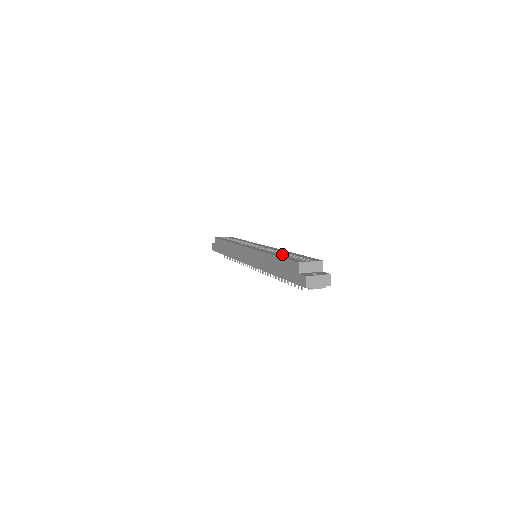
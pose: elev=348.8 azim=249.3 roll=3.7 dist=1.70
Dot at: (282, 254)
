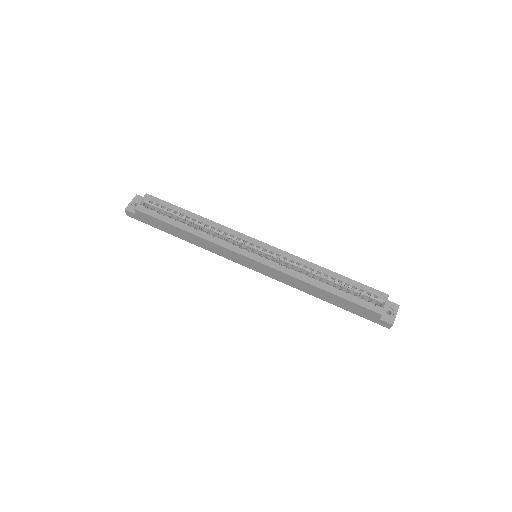
Dot at: (322, 277)
